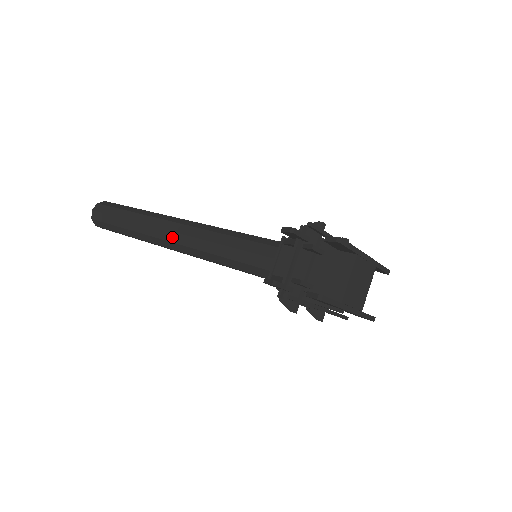
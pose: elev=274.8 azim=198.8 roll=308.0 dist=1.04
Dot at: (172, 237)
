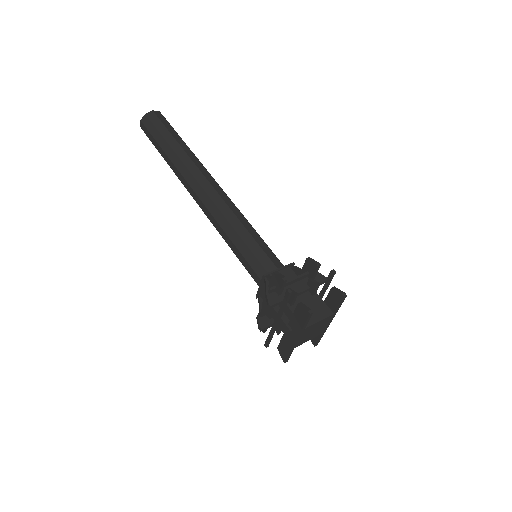
Dot at: (208, 188)
